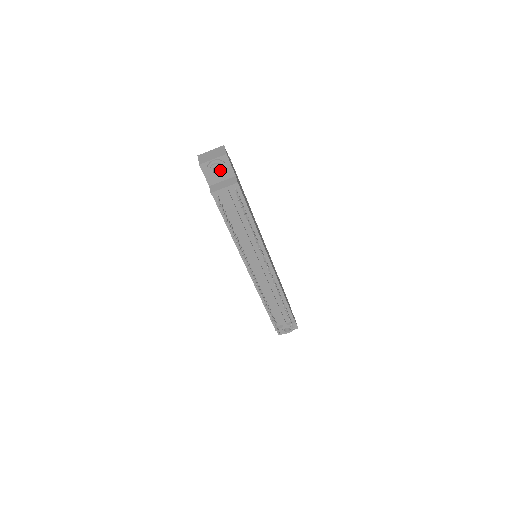
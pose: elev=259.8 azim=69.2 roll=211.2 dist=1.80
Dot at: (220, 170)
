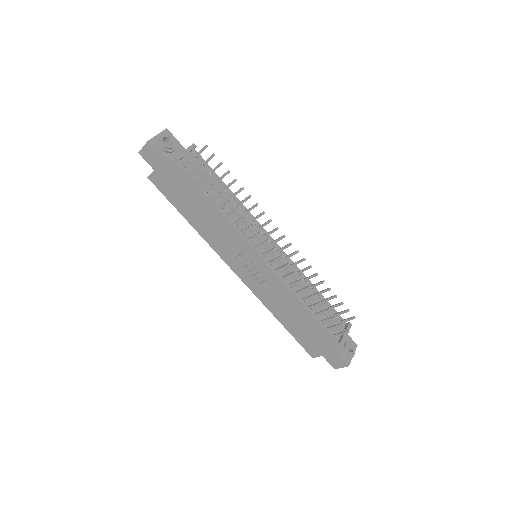
Dot at: (169, 145)
